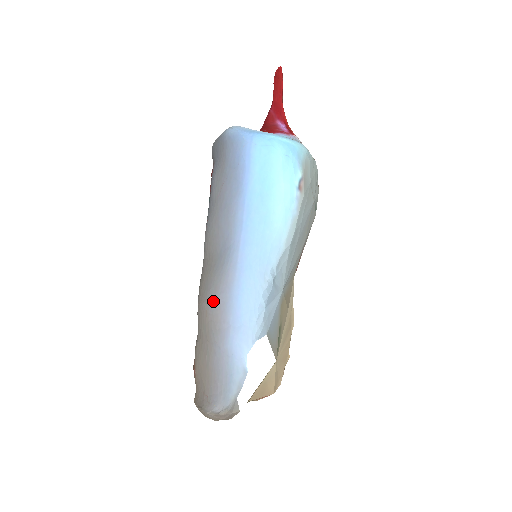
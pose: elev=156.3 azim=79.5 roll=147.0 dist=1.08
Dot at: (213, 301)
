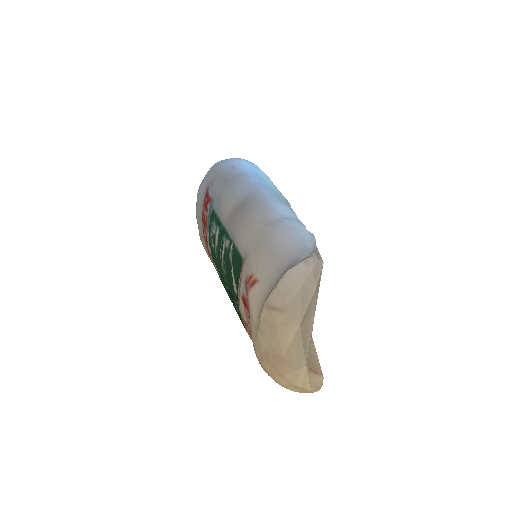
Dot at: (255, 212)
